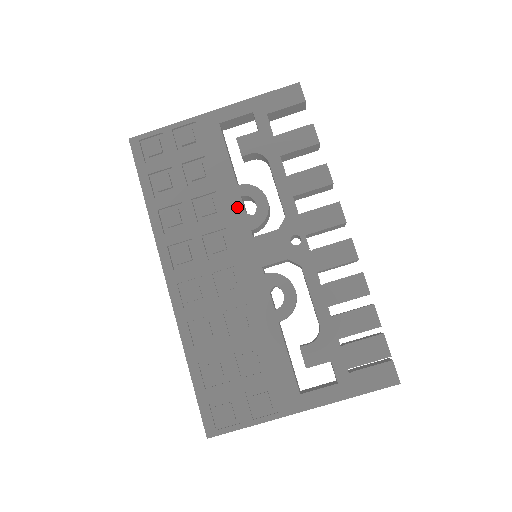
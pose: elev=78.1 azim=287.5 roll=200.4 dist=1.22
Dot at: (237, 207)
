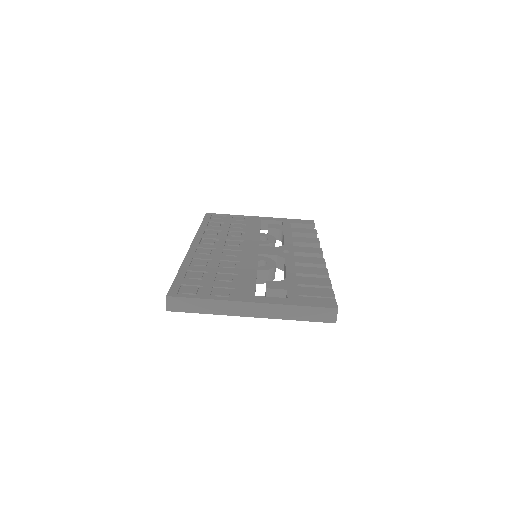
Dot at: (255, 237)
